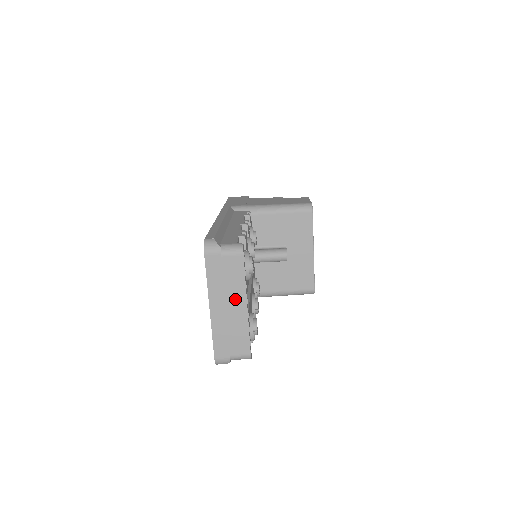
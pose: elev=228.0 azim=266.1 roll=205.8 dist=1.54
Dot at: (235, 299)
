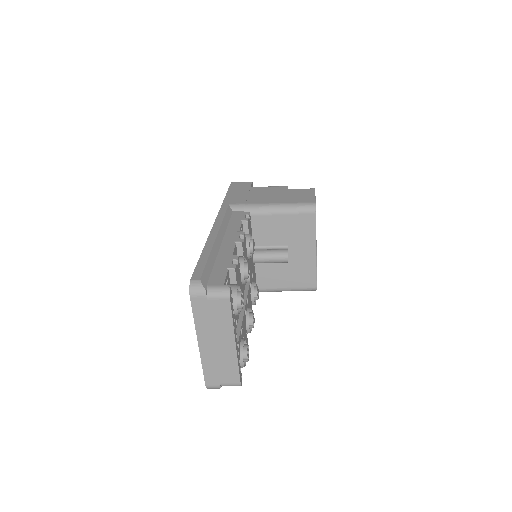
Dot at: (223, 337)
